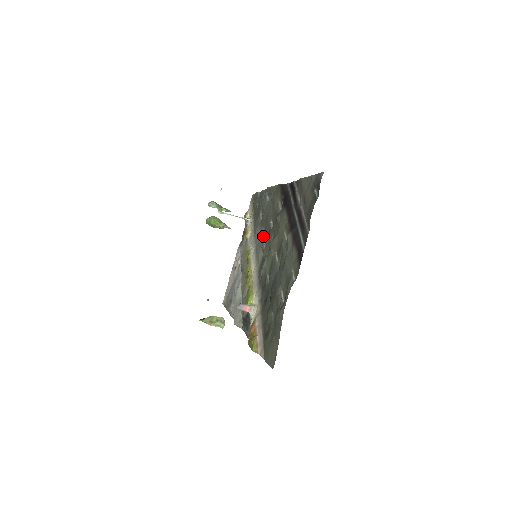
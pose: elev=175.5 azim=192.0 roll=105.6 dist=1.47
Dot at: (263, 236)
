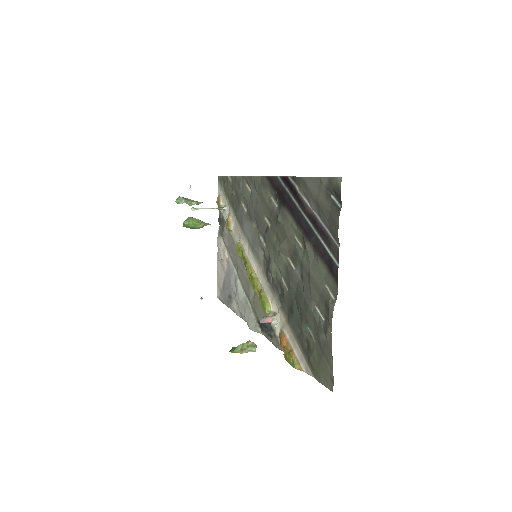
Dot at: (257, 233)
